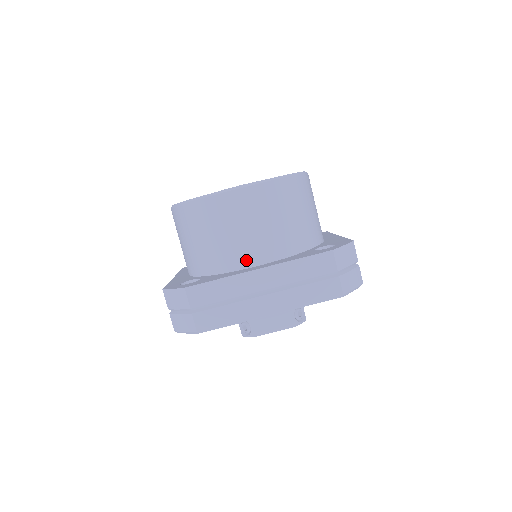
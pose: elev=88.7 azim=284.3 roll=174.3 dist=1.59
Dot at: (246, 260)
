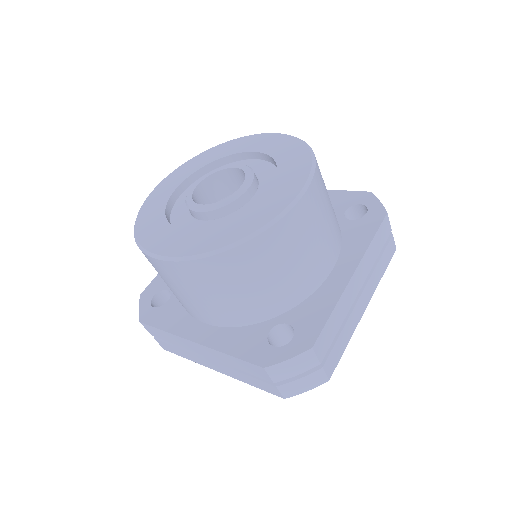
Dot at: (323, 271)
